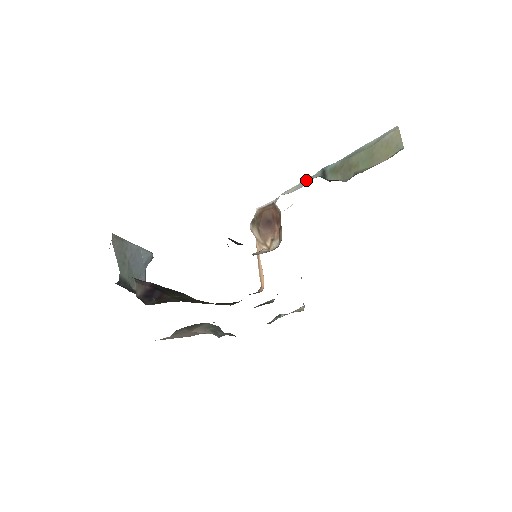
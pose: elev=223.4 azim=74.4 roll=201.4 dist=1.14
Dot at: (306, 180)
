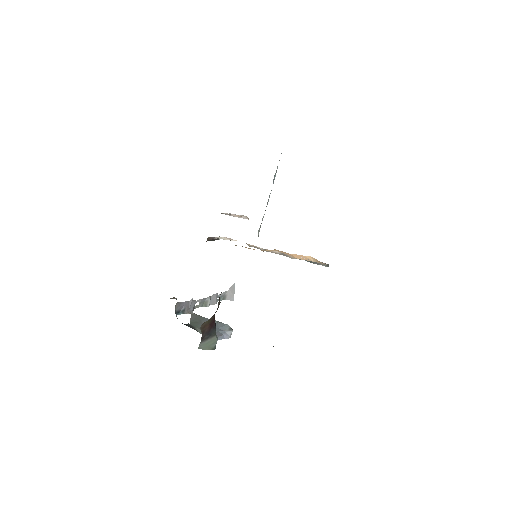
Dot at: occluded
